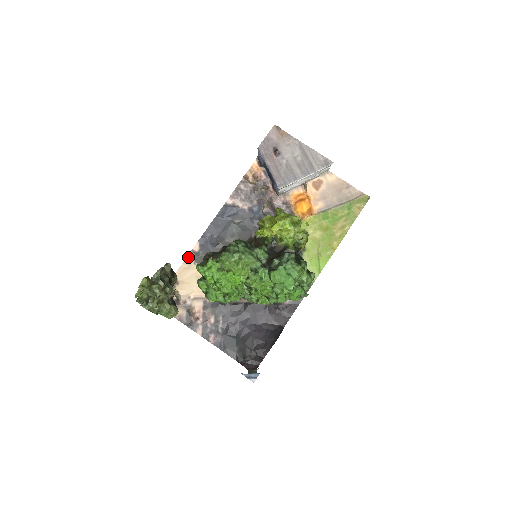
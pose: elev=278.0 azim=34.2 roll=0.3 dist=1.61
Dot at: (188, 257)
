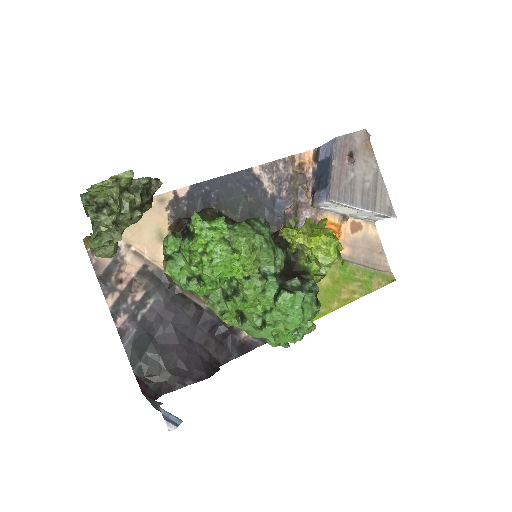
Dot at: (164, 195)
